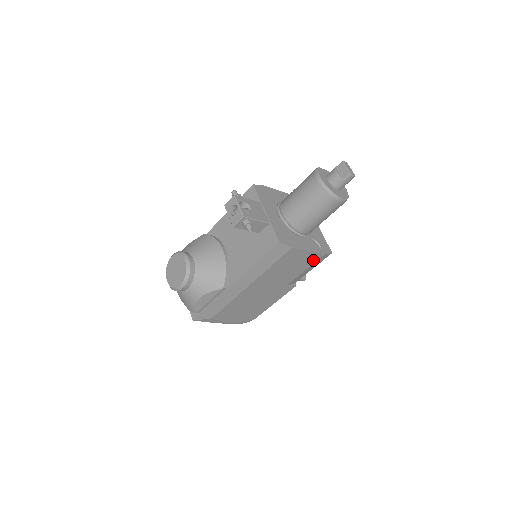
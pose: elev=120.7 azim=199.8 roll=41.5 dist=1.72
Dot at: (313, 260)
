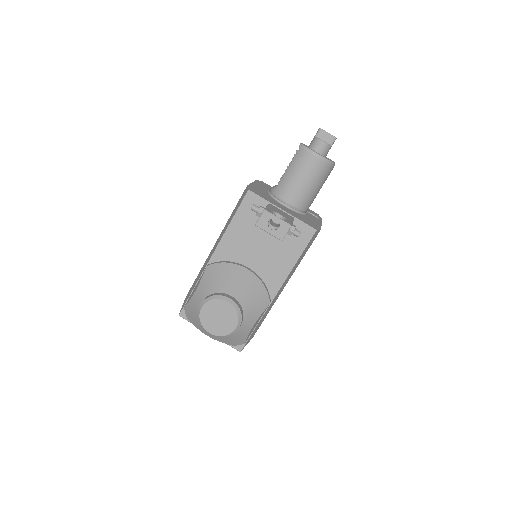
Dot at: occluded
